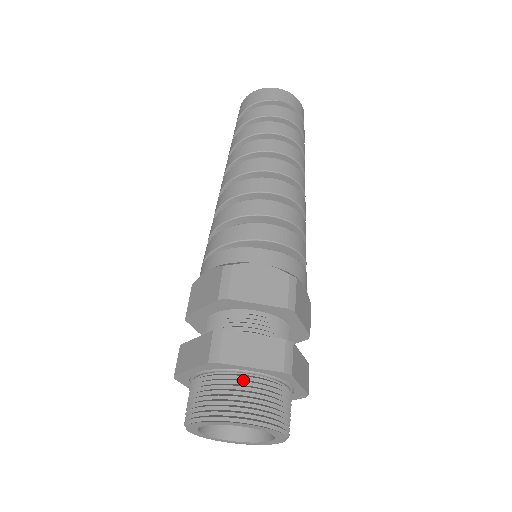
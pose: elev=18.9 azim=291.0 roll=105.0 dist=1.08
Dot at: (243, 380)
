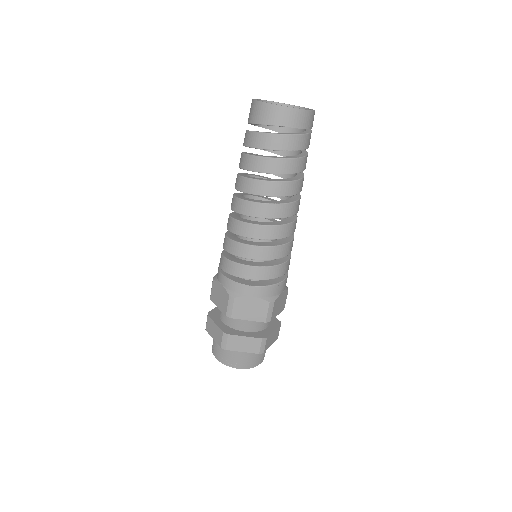
Dot at: occluded
